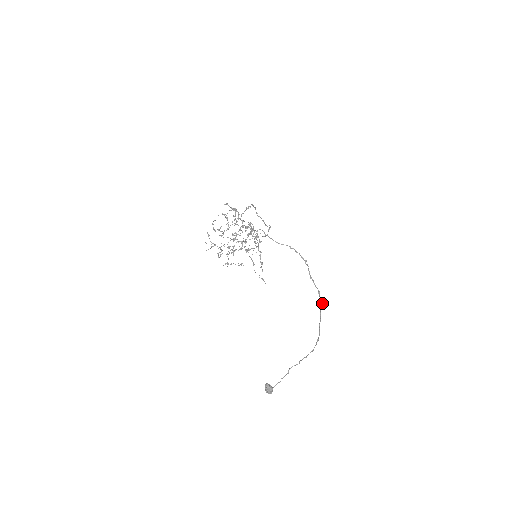
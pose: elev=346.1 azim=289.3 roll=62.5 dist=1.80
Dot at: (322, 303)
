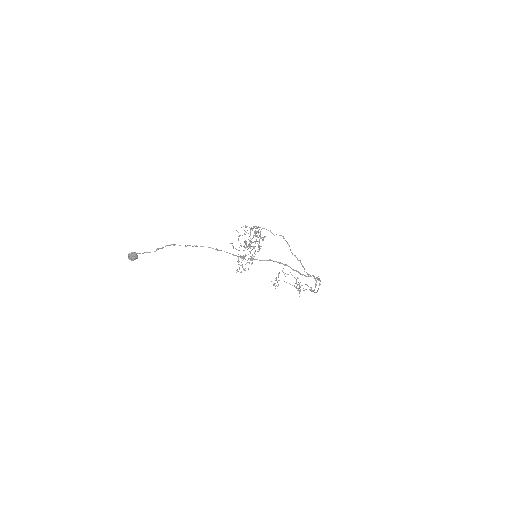
Dot at: (273, 261)
